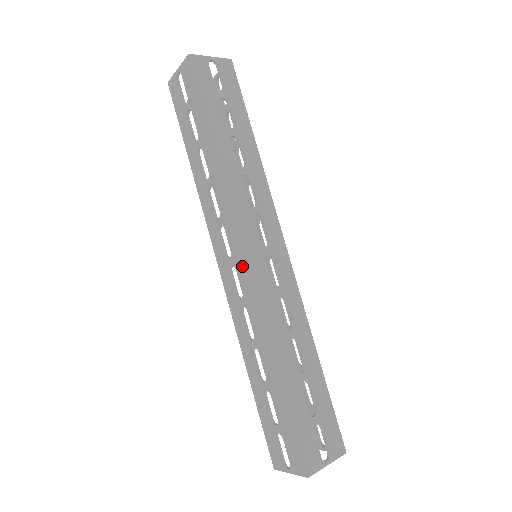
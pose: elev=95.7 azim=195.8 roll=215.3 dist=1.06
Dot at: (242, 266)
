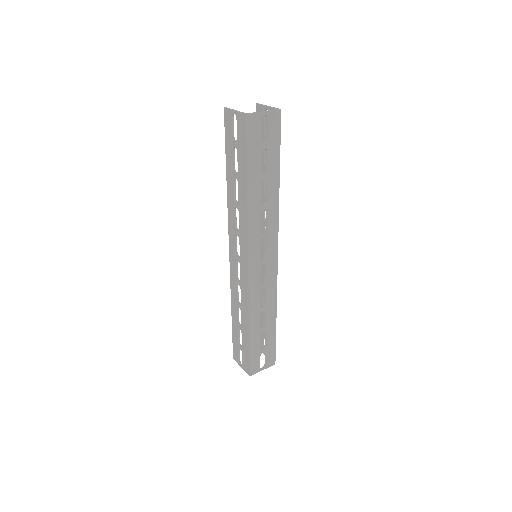
Dot at: (244, 268)
